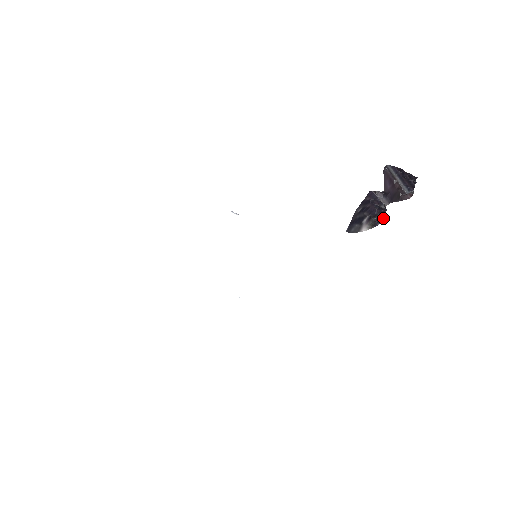
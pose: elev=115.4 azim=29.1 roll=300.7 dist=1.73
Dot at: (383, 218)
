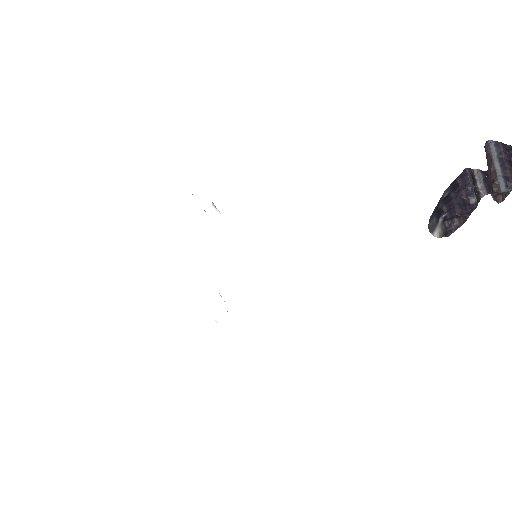
Dot at: (459, 225)
